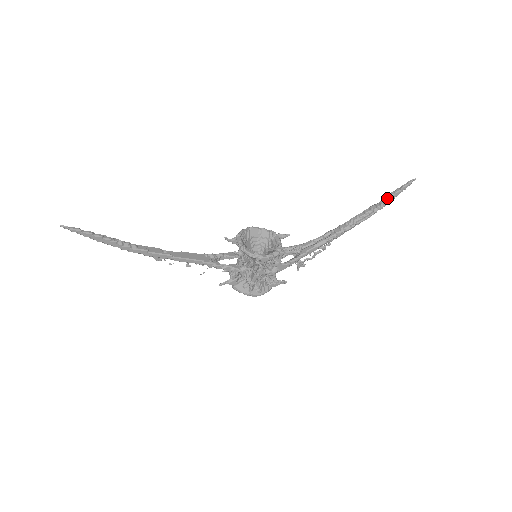
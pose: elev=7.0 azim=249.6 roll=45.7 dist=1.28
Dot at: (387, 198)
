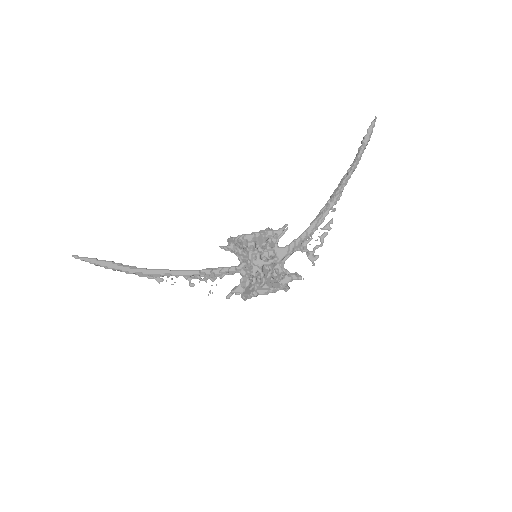
Dot at: occluded
